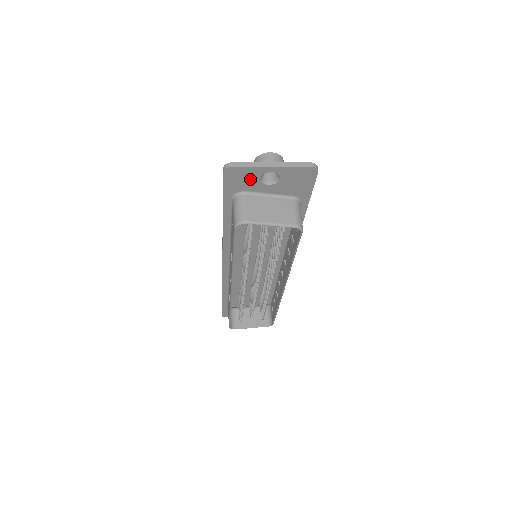
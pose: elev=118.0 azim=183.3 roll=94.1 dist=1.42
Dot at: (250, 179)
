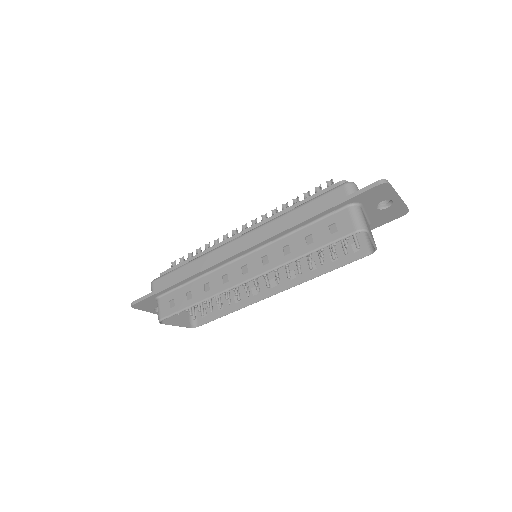
Dot at: (378, 198)
